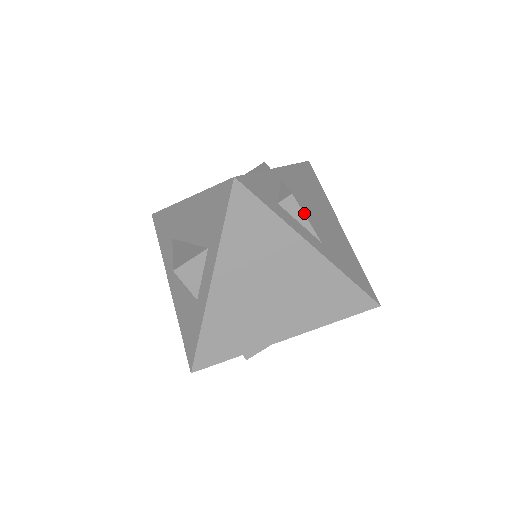
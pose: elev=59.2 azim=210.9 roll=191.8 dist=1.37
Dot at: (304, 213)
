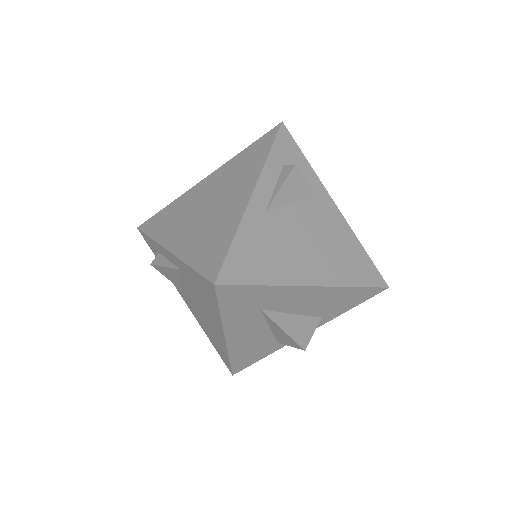
Dot at: (294, 208)
